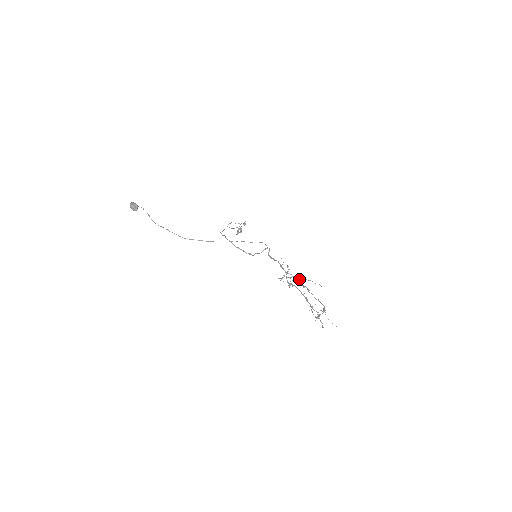
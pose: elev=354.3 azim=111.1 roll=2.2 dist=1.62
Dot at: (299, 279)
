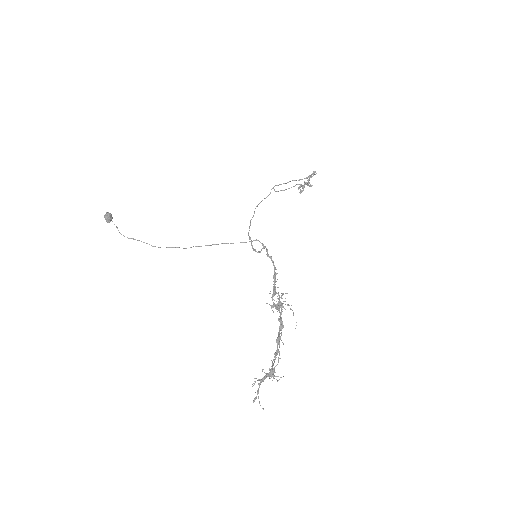
Dot at: (283, 303)
